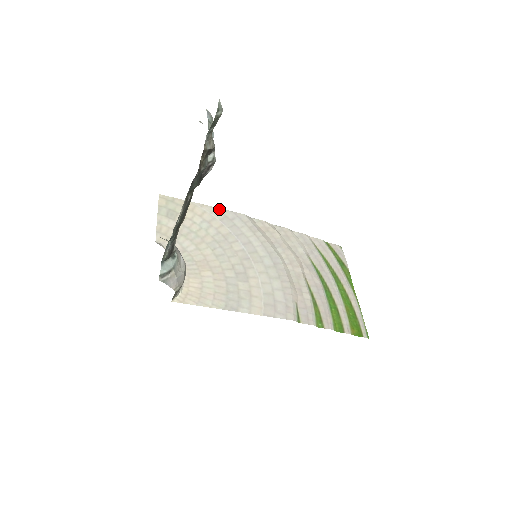
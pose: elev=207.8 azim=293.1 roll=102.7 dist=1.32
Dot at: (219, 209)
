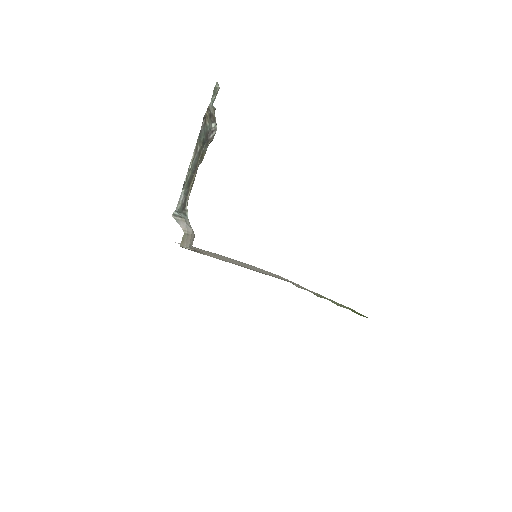
Dot at: occluded
